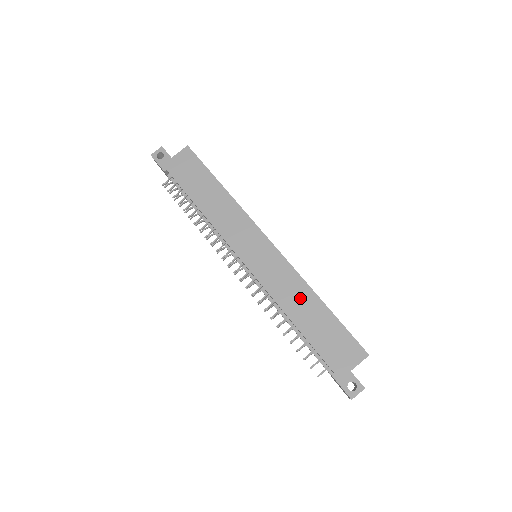
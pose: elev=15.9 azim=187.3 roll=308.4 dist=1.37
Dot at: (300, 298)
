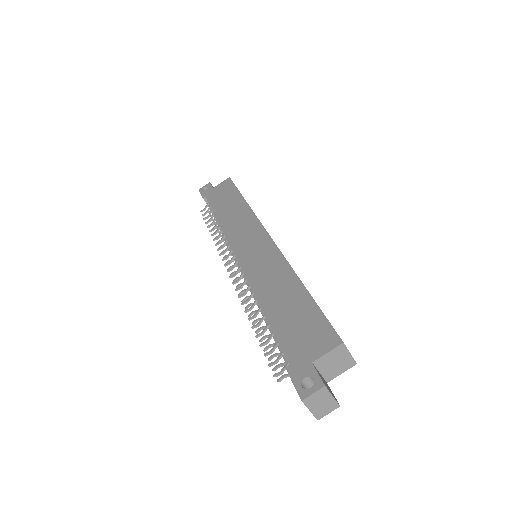
Dot at: (279, 283)
